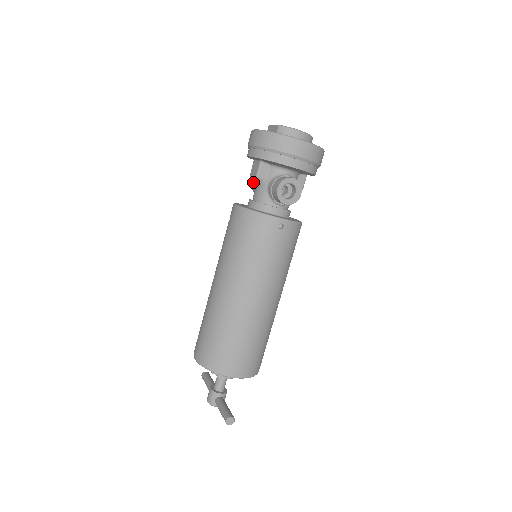
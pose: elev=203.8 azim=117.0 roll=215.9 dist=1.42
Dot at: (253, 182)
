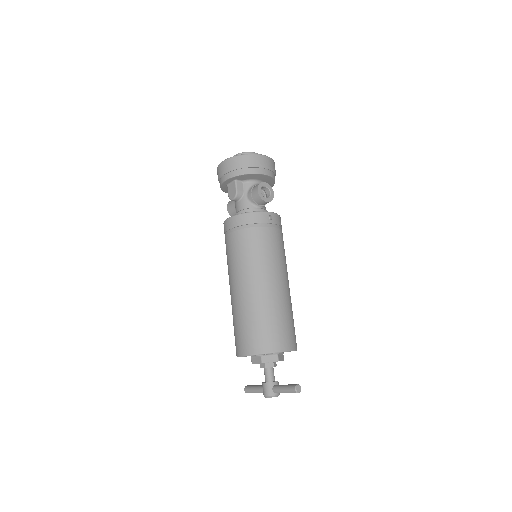
Dot at: (235, 198)
